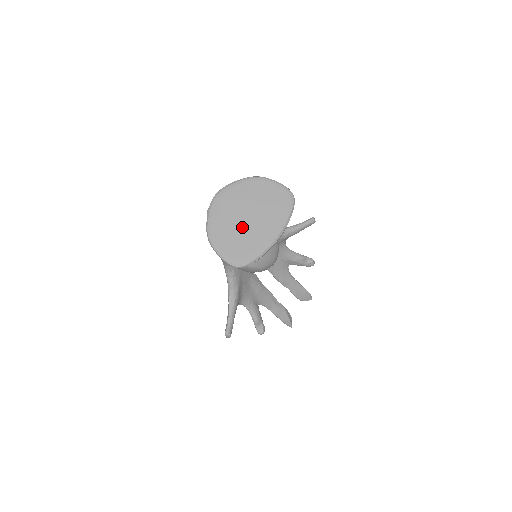
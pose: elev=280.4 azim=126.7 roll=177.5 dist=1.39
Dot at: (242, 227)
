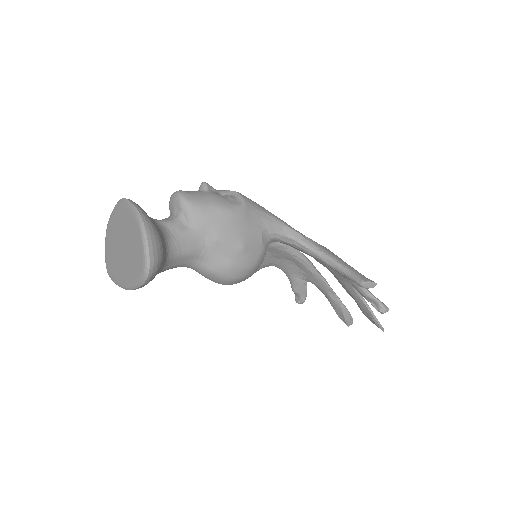
Dot at: (117, 248)
